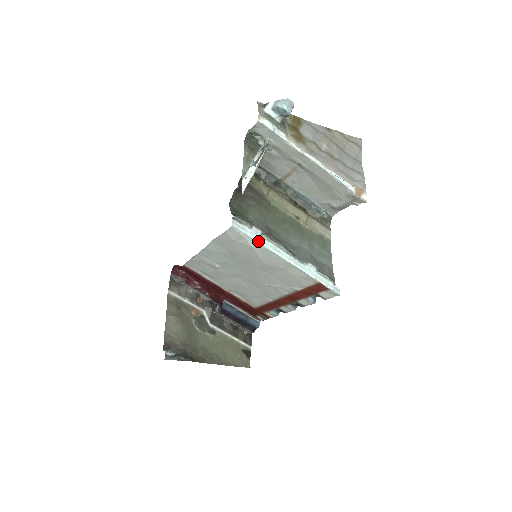
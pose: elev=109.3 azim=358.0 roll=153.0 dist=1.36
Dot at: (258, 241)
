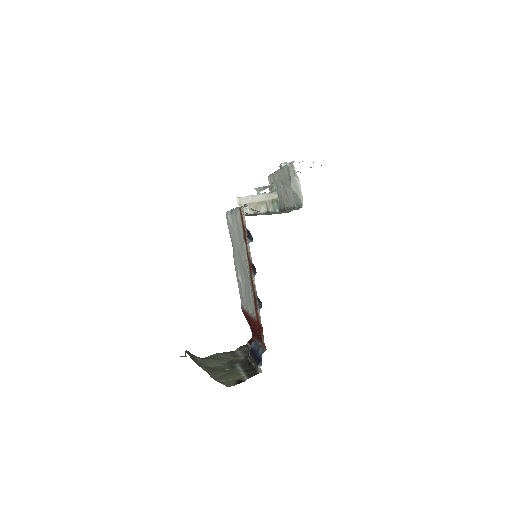
Dot at: occluded
